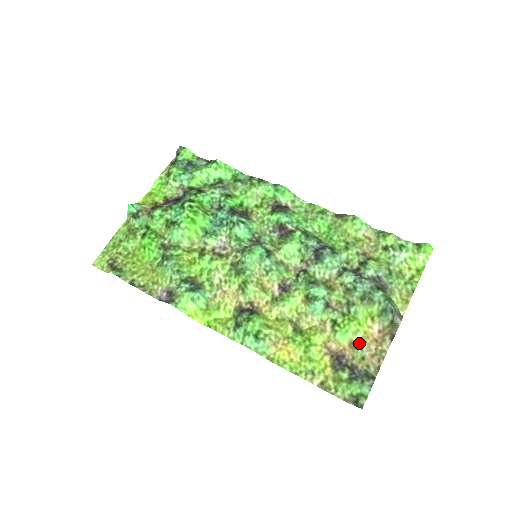
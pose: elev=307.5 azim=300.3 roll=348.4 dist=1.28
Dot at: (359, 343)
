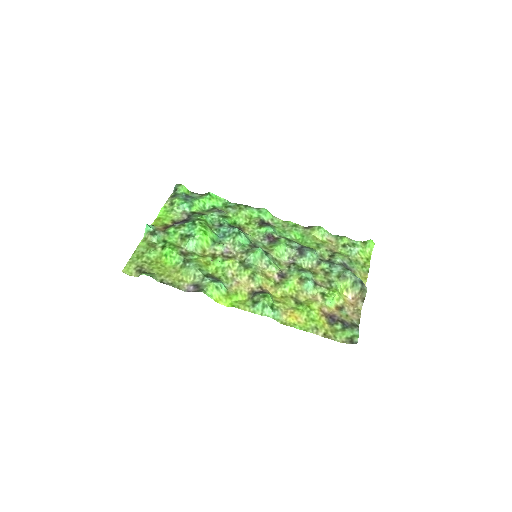
Dot at: (342, 307)
